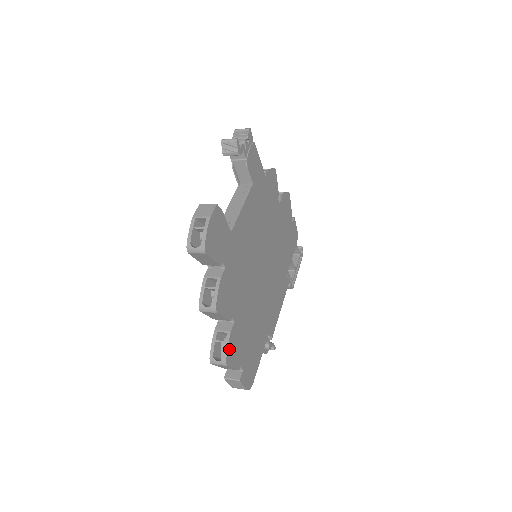
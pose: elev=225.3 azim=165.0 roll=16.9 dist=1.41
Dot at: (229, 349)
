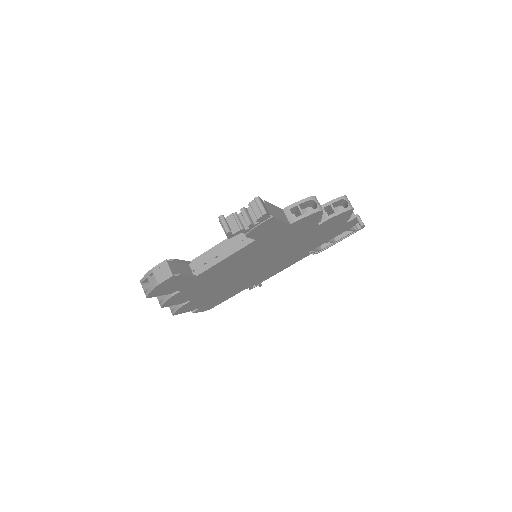
Dot at: (179, 310)
